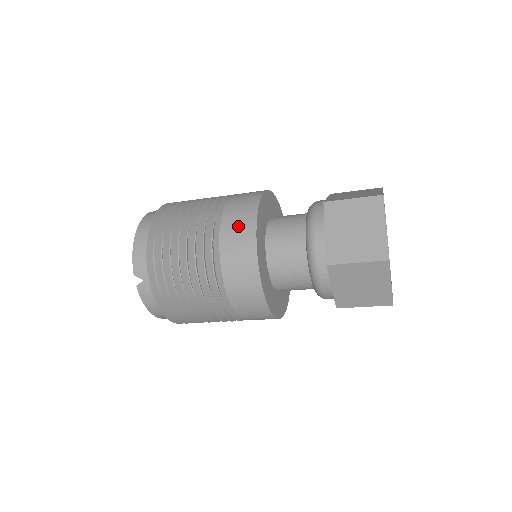
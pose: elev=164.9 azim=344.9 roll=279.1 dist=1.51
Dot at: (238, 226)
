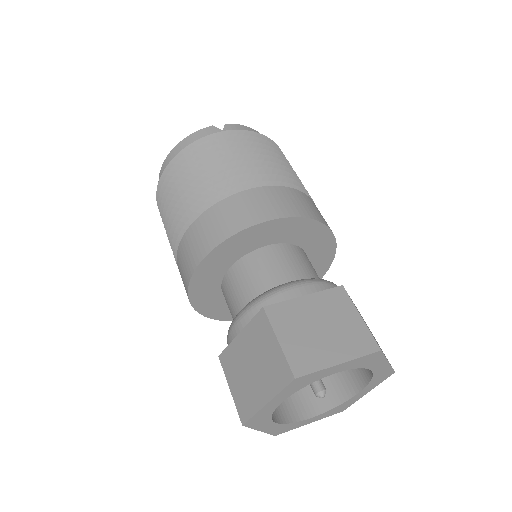
Dot at: (198, 240)
